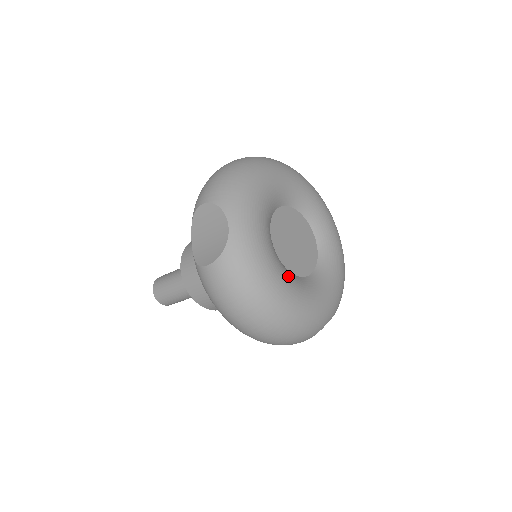
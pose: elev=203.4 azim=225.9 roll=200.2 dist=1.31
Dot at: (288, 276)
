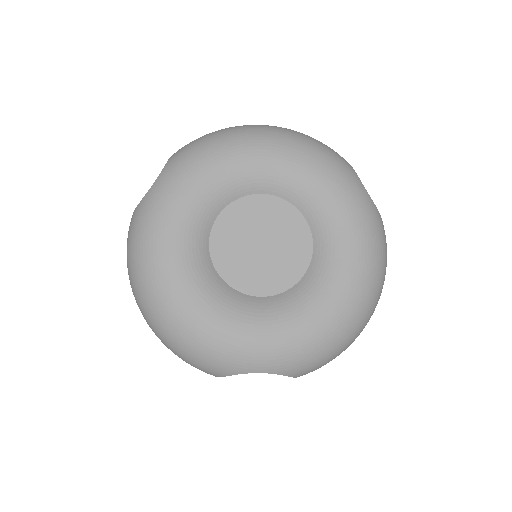
Dot at: (195, 271)
